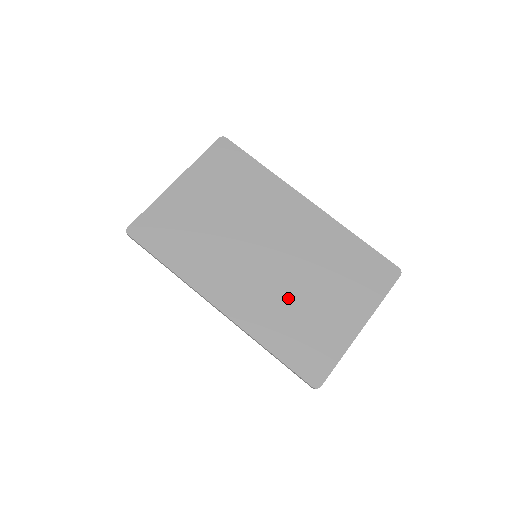
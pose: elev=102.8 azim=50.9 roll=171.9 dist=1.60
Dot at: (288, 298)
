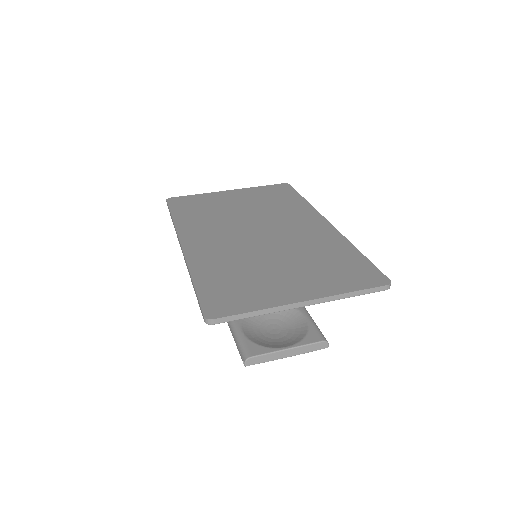
Dot at: (248, 259)
